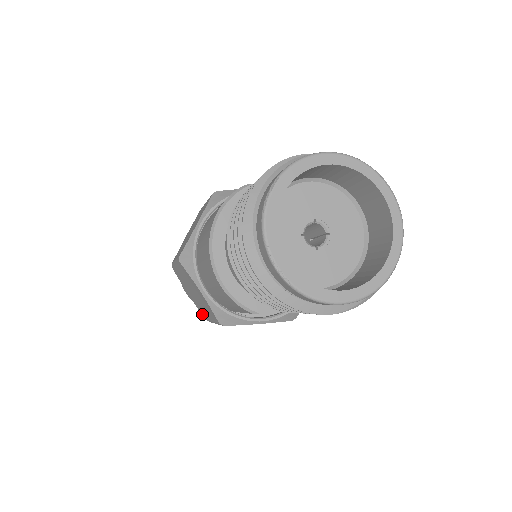
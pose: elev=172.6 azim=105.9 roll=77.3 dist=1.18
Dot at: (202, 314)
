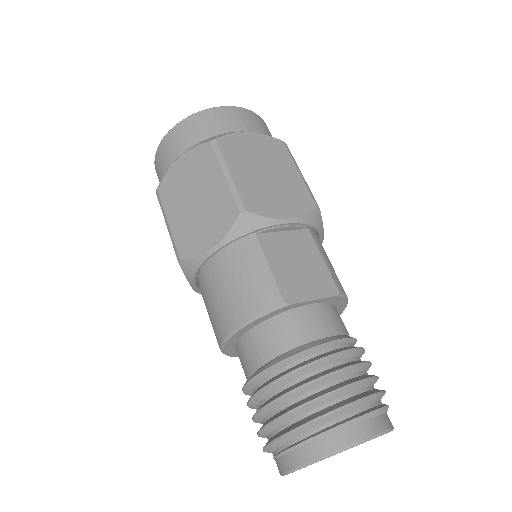
Dot at: occluded
